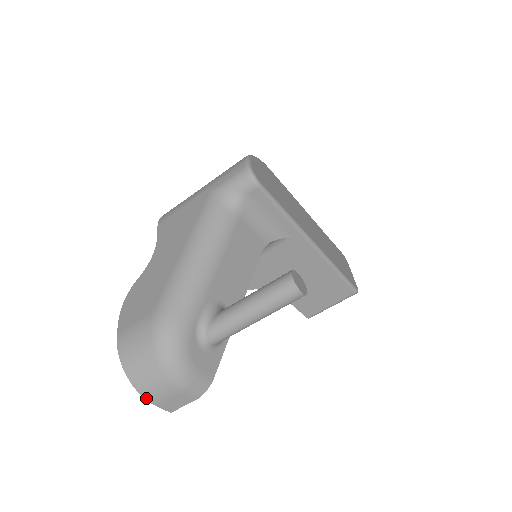
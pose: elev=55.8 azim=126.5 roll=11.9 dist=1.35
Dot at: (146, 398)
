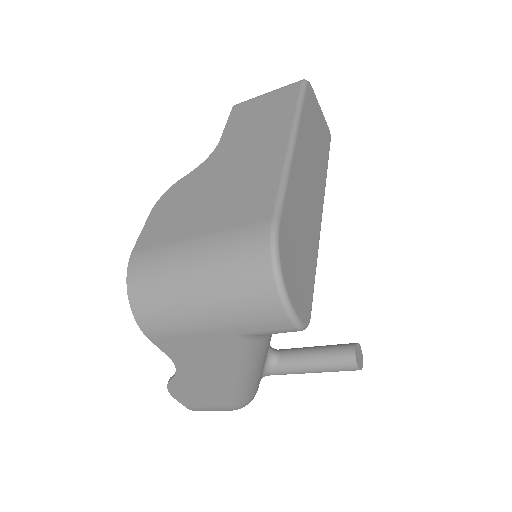
Dot at: occluded
